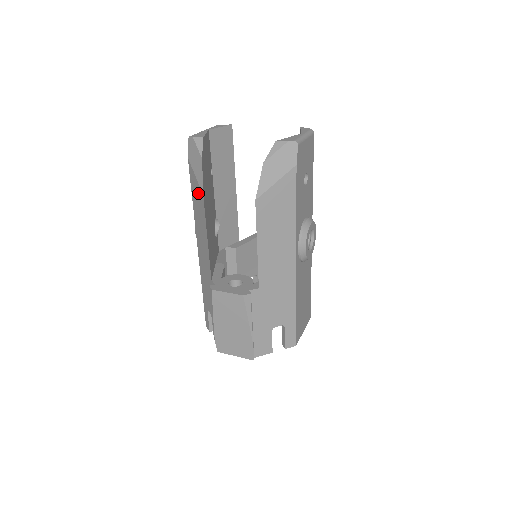
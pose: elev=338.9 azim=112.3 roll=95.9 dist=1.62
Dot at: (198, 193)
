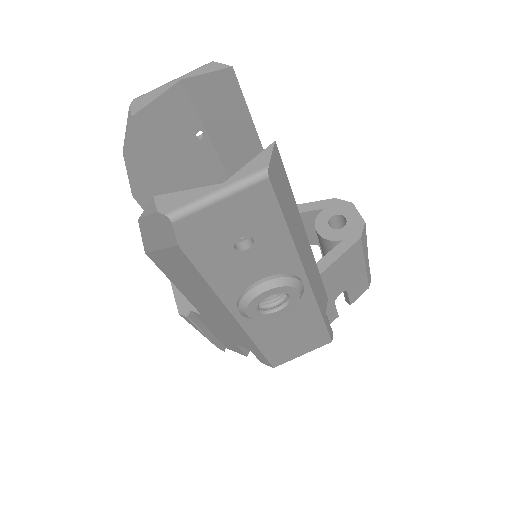
Dot at: occluded
